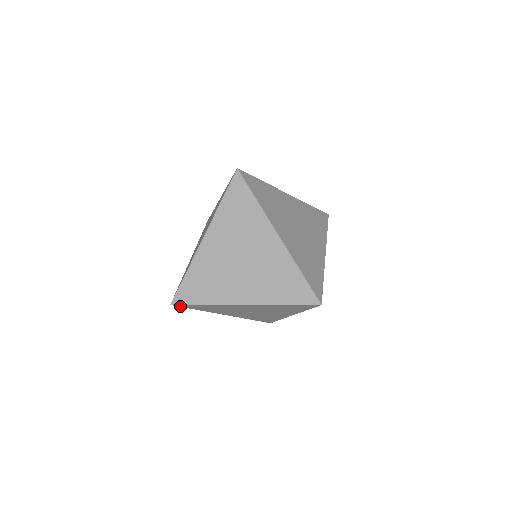
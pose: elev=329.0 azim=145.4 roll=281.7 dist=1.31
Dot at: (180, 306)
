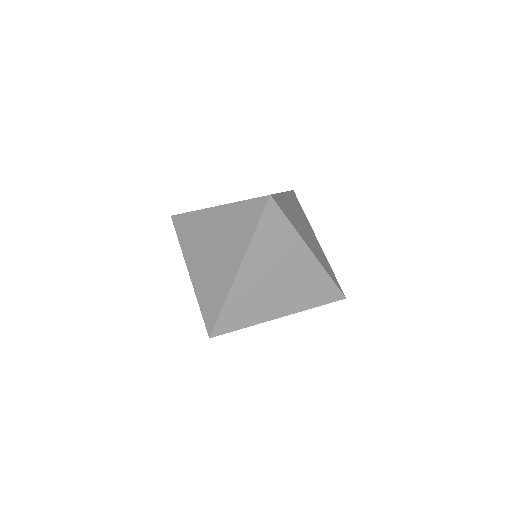
Dot at: occluded
